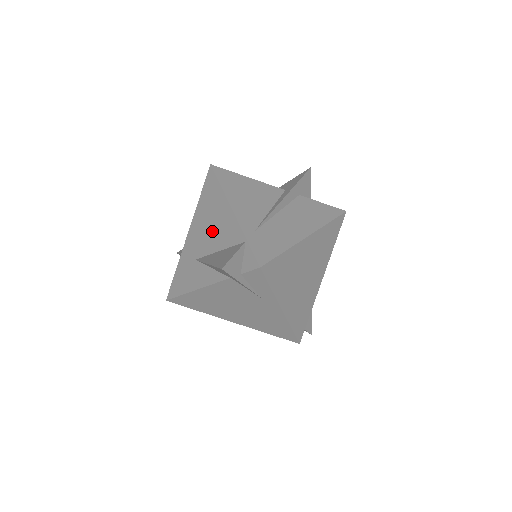
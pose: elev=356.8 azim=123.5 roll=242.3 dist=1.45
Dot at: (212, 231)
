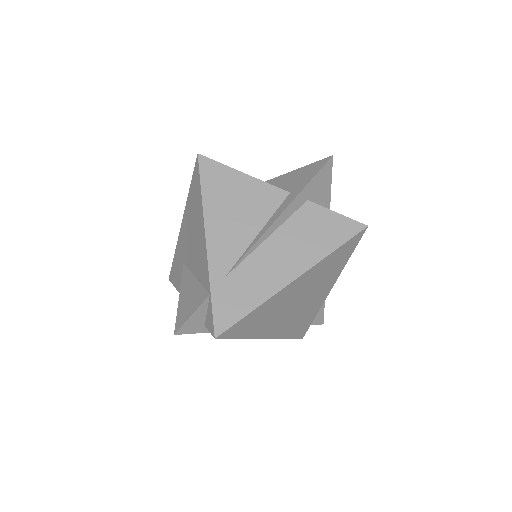
Dot at: (193, 247)
